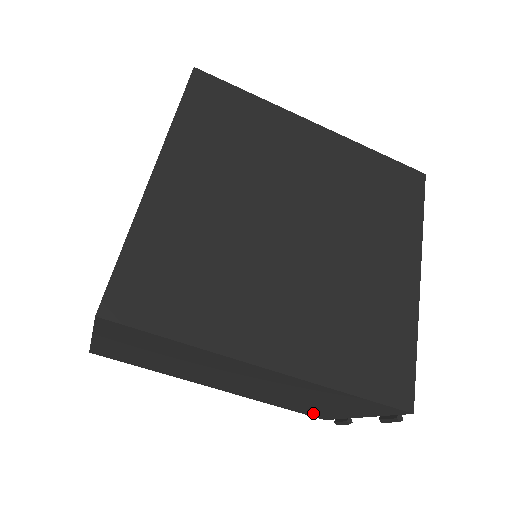
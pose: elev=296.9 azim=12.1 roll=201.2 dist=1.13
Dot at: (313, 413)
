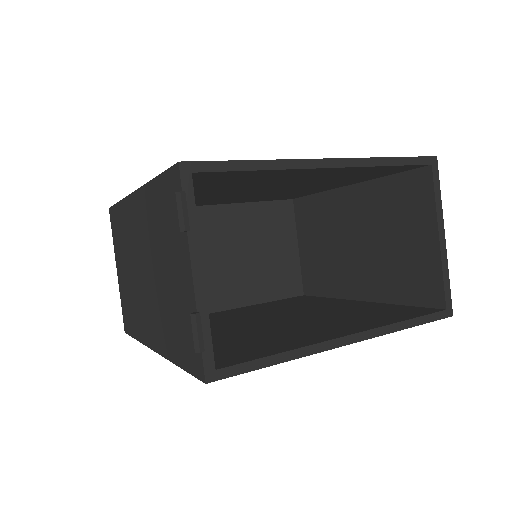
Dot at: (190, 348)
